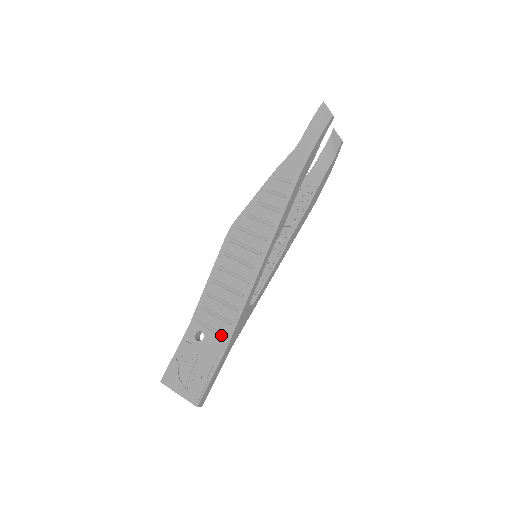
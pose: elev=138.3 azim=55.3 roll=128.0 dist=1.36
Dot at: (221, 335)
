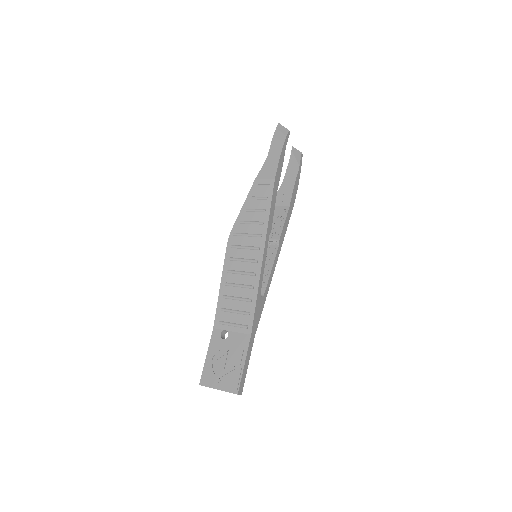
Dot at: (243, 326)
